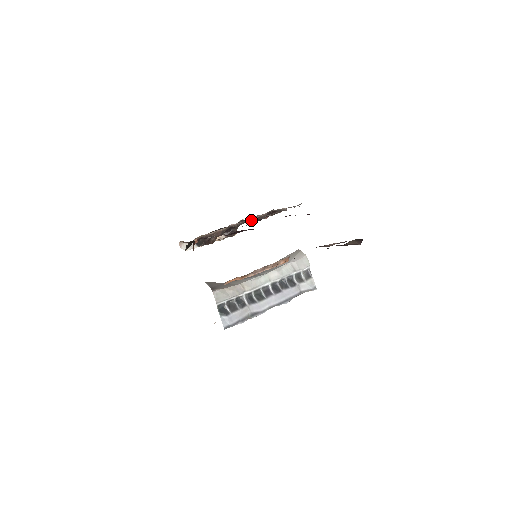
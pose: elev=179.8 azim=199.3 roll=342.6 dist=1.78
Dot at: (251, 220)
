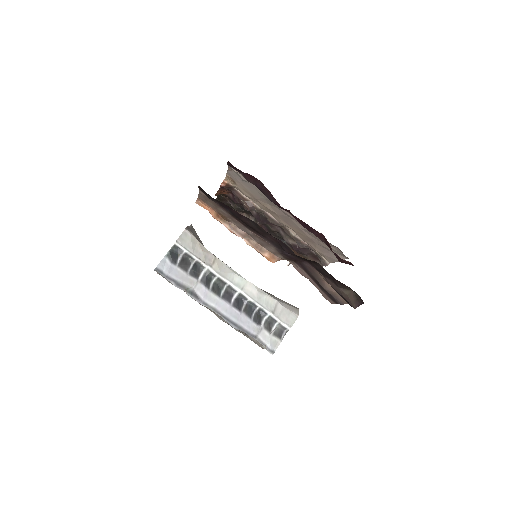
Dot at: (288, 233)
